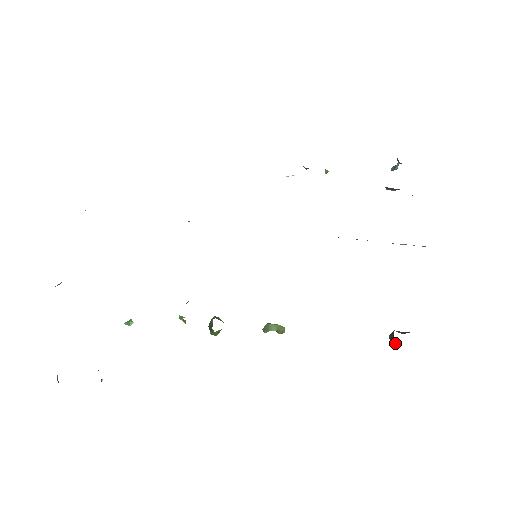
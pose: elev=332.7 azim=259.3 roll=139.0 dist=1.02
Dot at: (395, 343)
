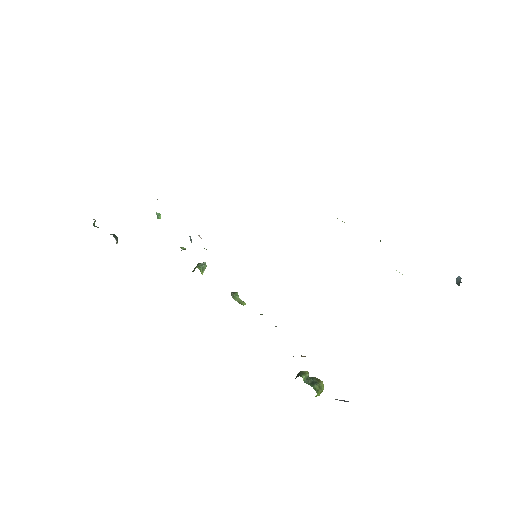
Dot at: occluded
